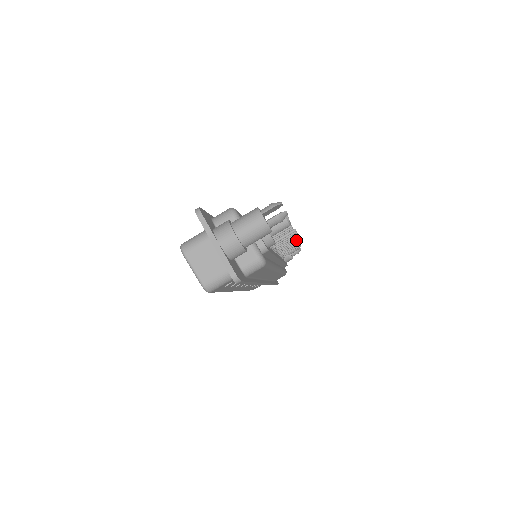
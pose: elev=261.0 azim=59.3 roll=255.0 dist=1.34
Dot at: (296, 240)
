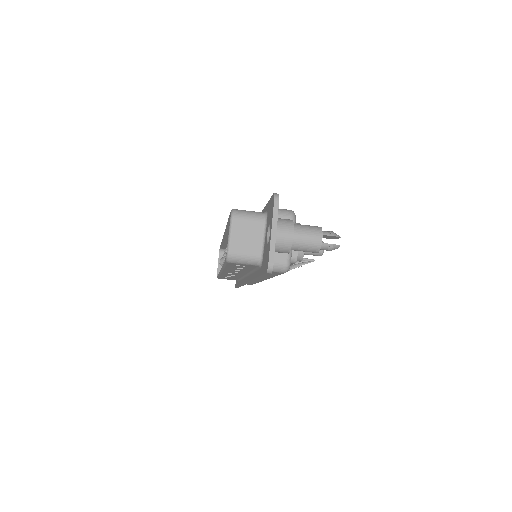
Dot at: (296, 266)
